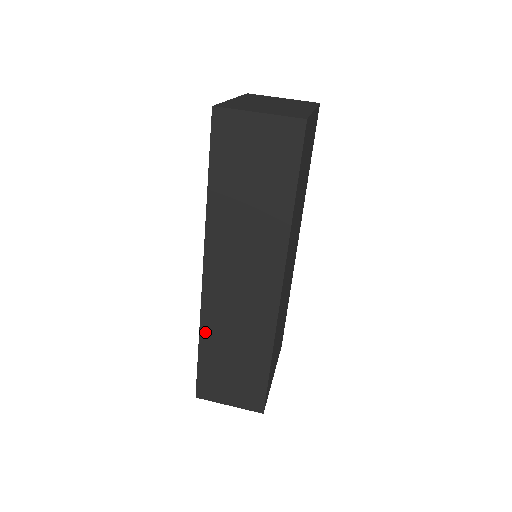
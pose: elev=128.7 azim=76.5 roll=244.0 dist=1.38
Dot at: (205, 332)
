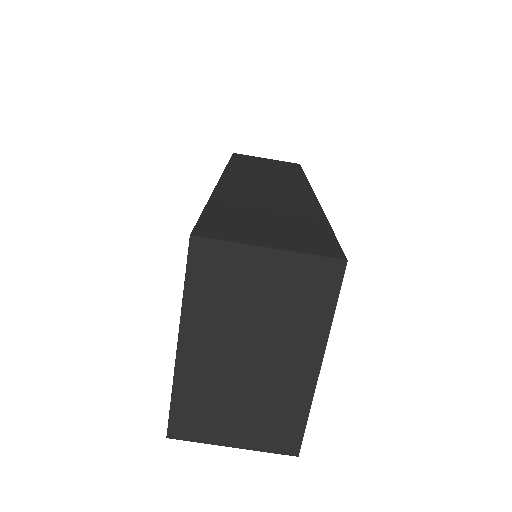
Dot at: occluded
